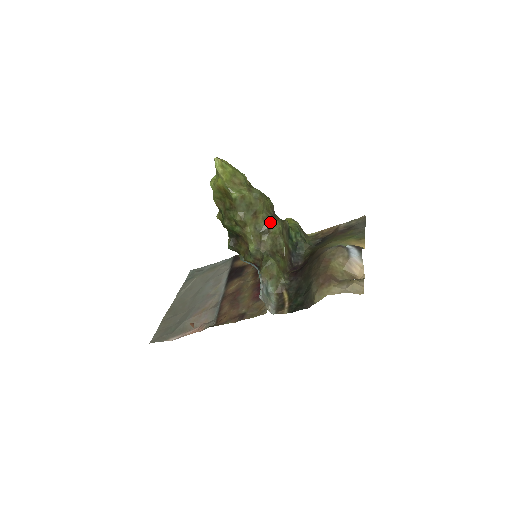
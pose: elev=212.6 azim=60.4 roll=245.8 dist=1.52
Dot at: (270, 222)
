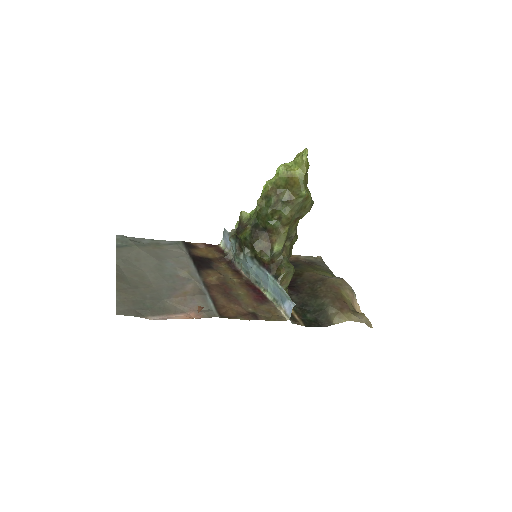
Dot at: (296, 231)
